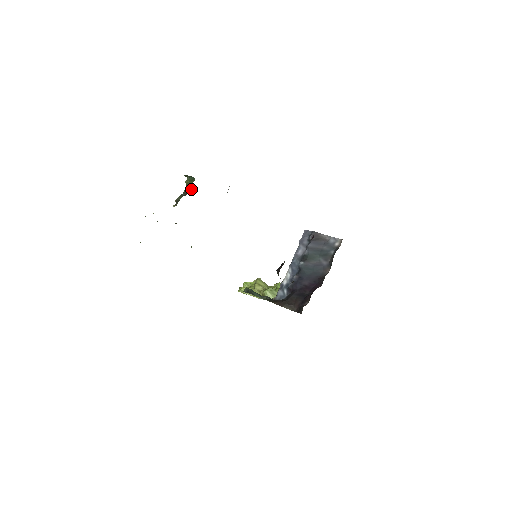
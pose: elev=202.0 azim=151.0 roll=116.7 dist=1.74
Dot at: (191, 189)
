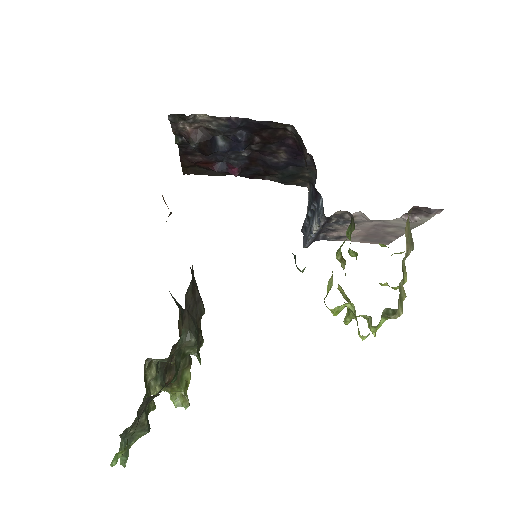
Dot at: (182, 397)
